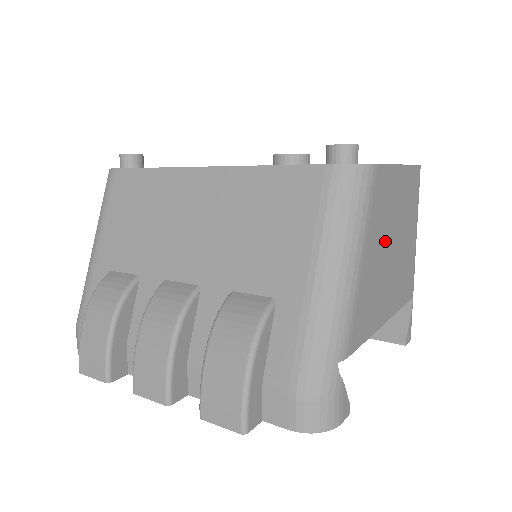
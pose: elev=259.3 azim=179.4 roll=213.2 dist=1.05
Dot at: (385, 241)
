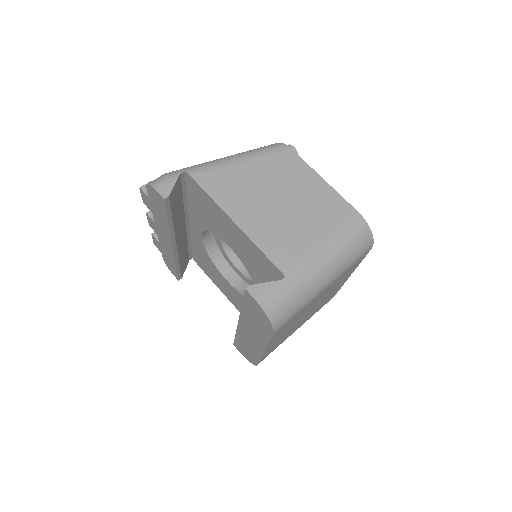
Dot at: (272, 185)
